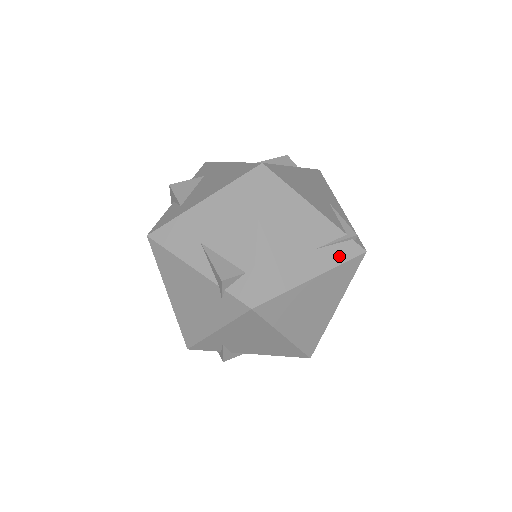
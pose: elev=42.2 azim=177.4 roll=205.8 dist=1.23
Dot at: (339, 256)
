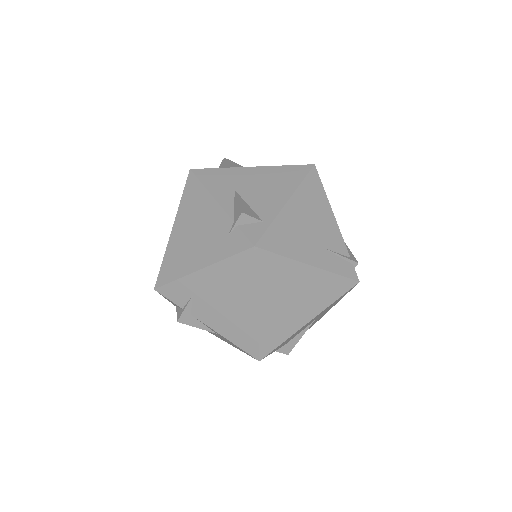
Dot at: (338, 267)
